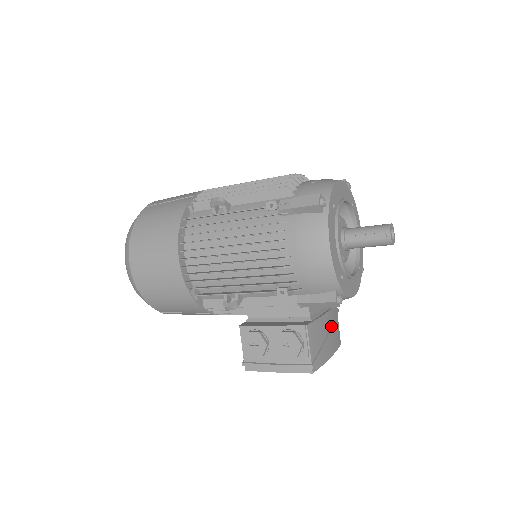
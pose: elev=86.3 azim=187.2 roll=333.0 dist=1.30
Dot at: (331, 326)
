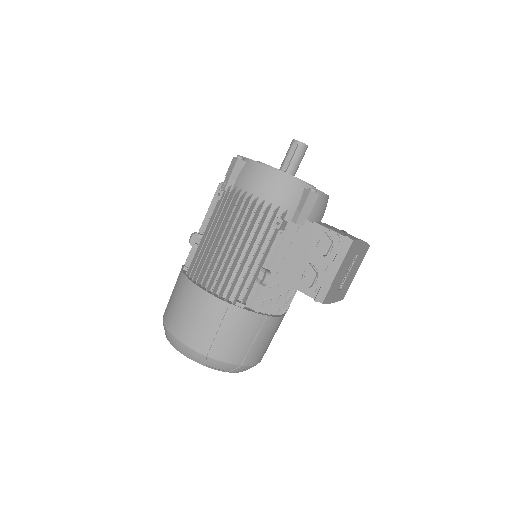
Dot at: occluded
